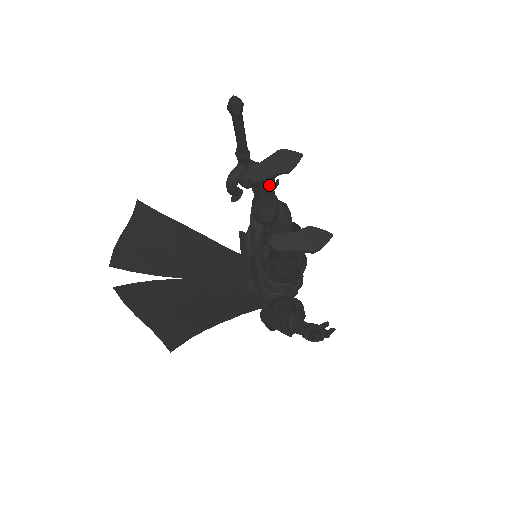
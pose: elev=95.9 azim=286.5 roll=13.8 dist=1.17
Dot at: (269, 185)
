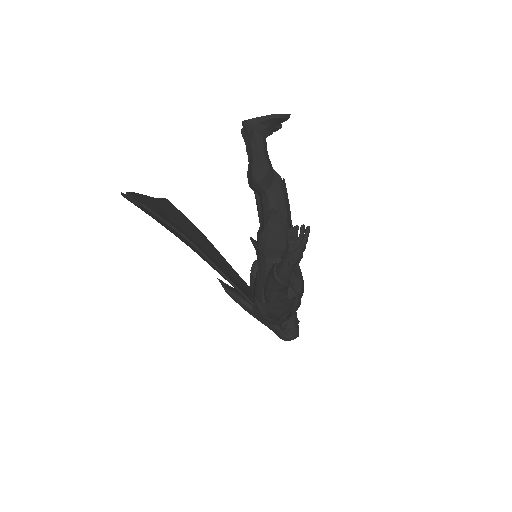
Dot at: occluded
